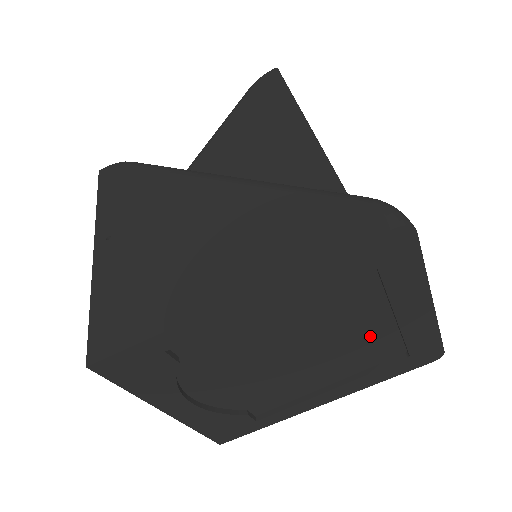
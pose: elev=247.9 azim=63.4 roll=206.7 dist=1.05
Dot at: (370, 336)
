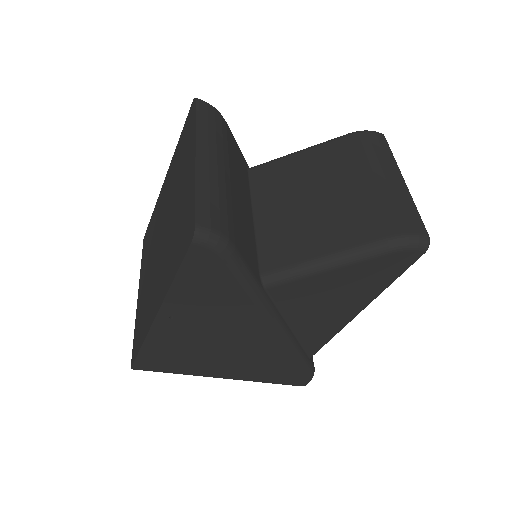
Dot at: occluded
